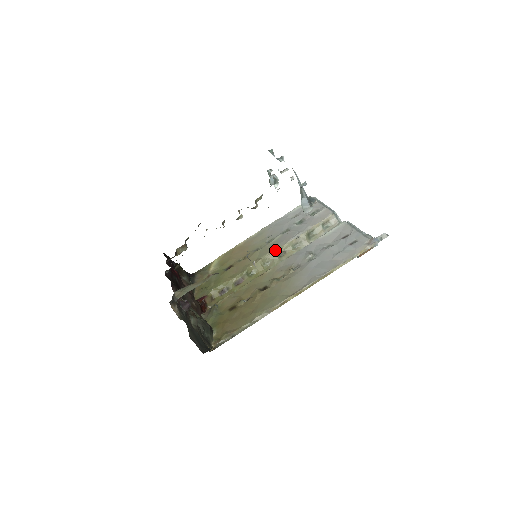
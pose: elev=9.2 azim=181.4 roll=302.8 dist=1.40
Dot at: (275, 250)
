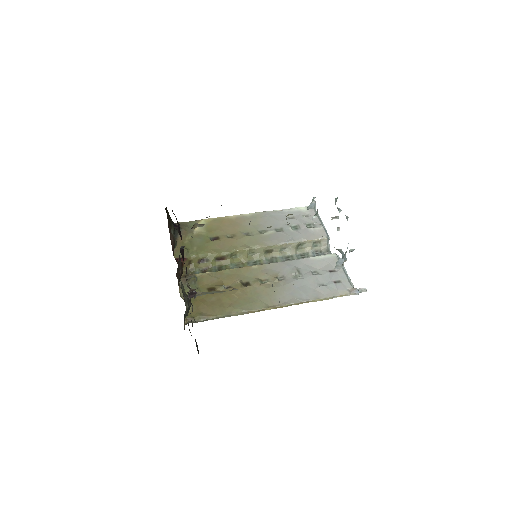
Dot at: (265, 246)
